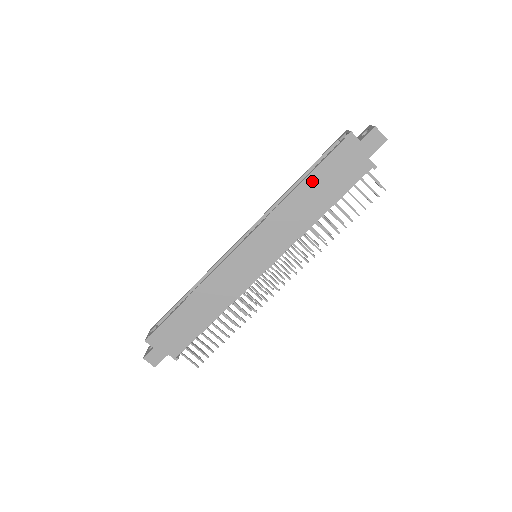
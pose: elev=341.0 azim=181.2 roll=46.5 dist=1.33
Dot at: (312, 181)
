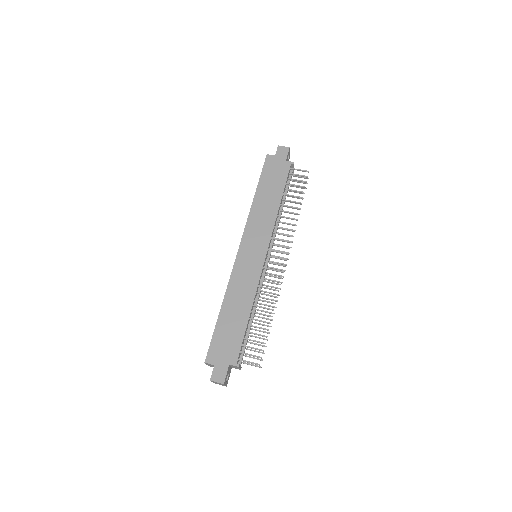
Dot at: (261, 188)
